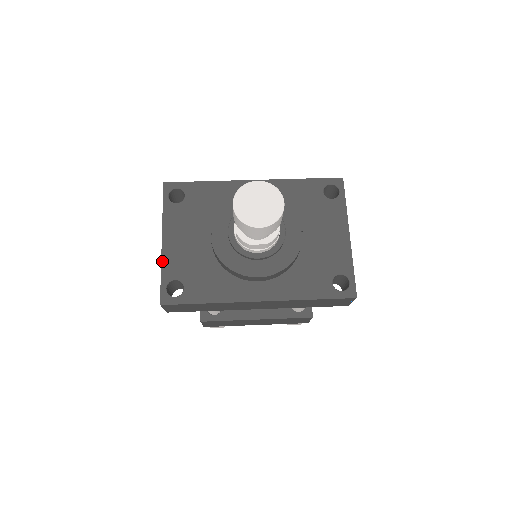
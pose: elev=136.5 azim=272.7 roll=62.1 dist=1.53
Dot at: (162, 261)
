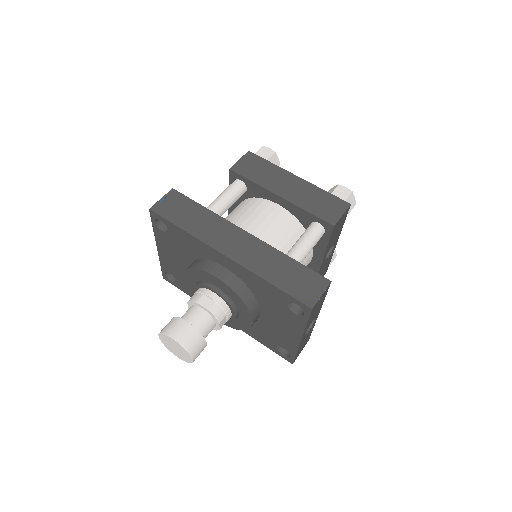
Dot at: (159, 259)
